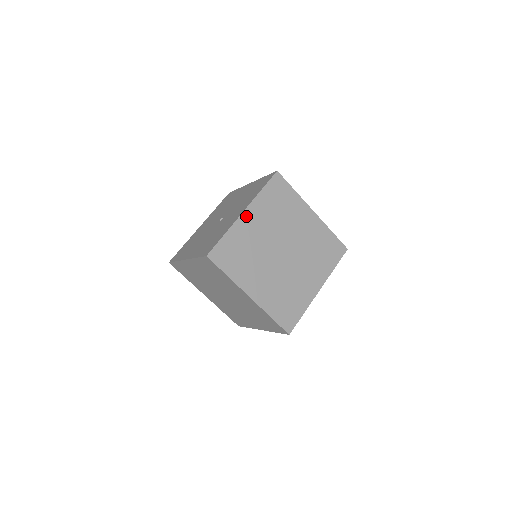
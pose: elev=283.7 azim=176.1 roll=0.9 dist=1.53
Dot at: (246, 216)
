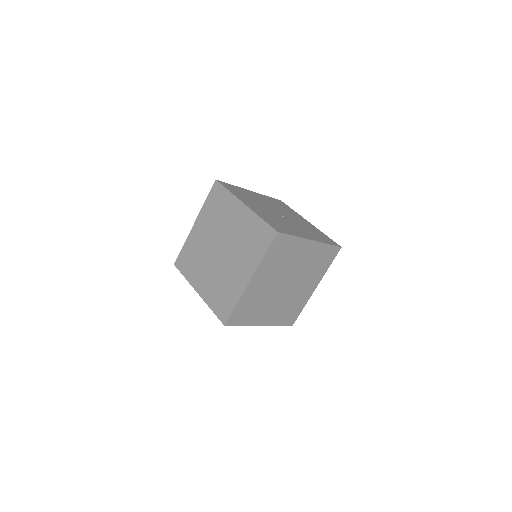
Dot at: (309, 244)
